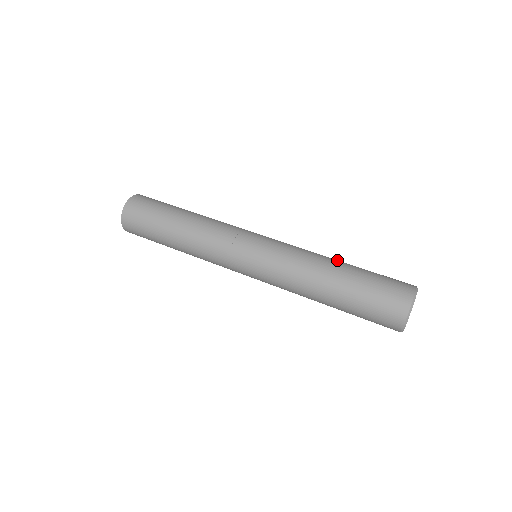
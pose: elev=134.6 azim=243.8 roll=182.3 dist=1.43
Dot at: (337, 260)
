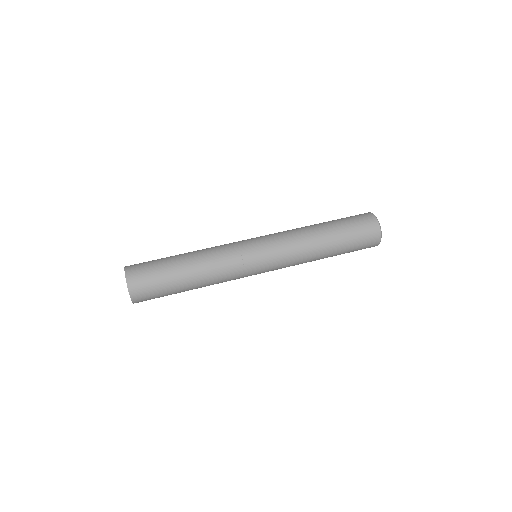
Dot at: occluded
